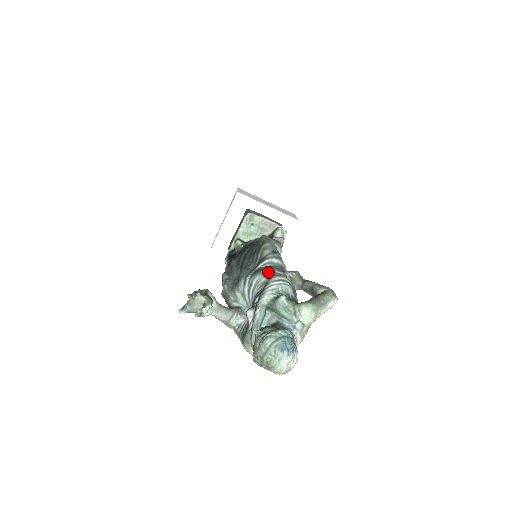
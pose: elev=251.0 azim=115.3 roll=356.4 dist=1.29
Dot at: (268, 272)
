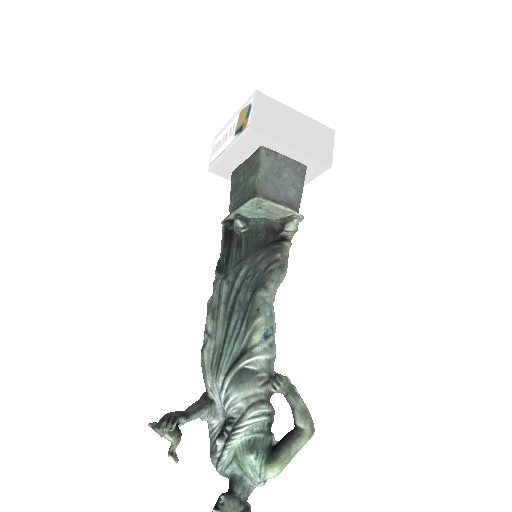
Dot at: (248, 393)
